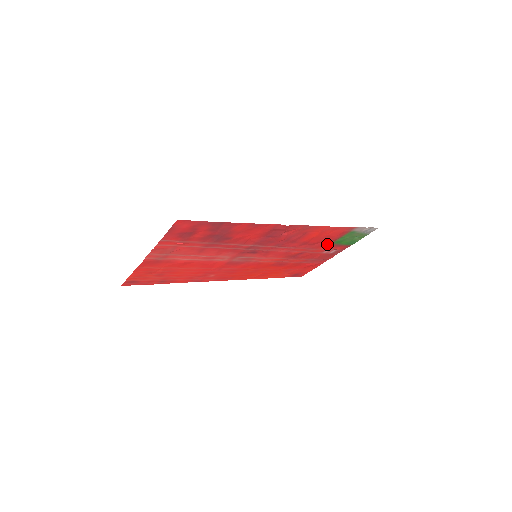
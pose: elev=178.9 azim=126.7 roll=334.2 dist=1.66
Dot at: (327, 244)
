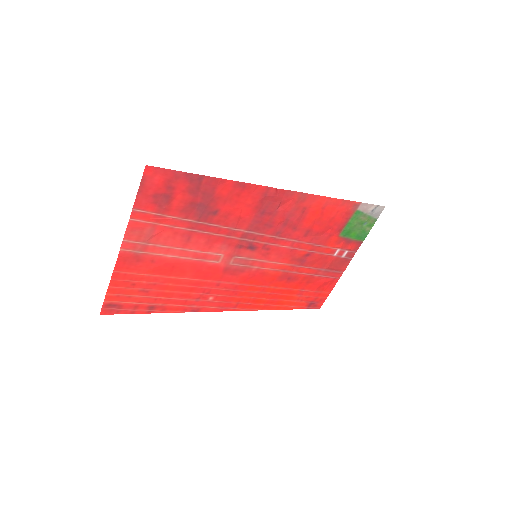
Dot at: (334, 237)
